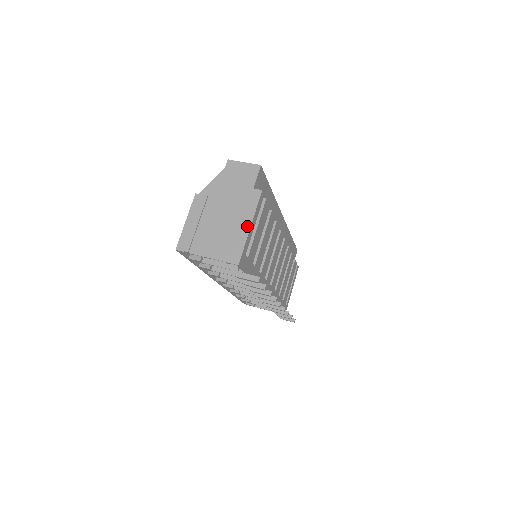
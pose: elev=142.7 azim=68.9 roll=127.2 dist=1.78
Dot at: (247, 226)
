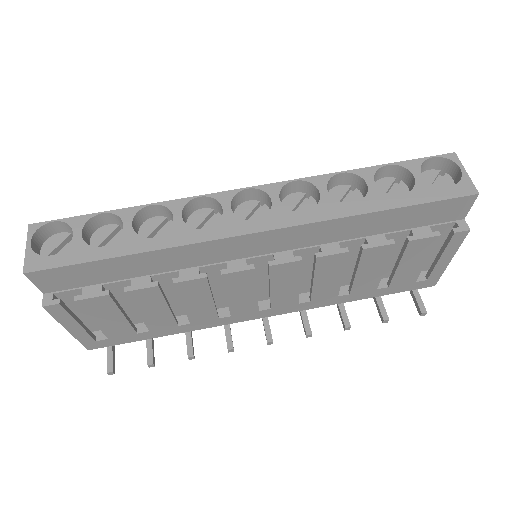
Dot at: occluded
